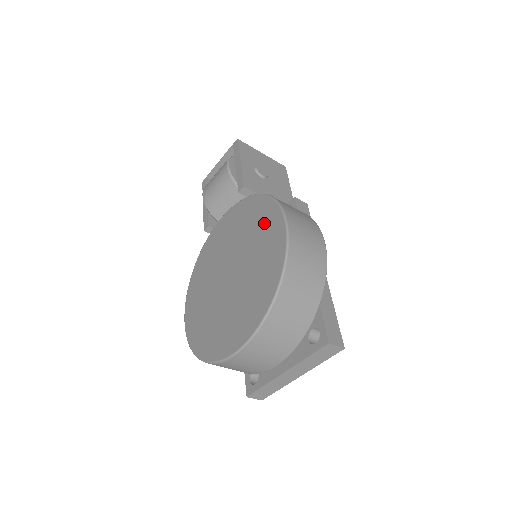
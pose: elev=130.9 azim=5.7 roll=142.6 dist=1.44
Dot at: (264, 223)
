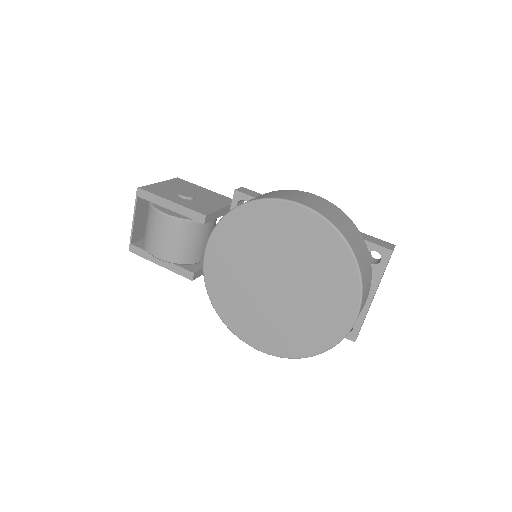
Dot at: (274, 222)
